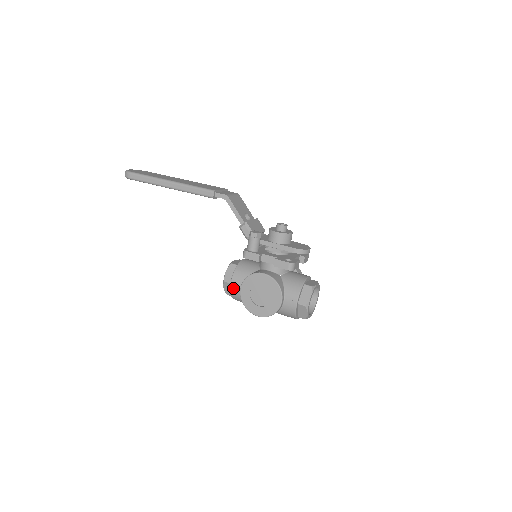
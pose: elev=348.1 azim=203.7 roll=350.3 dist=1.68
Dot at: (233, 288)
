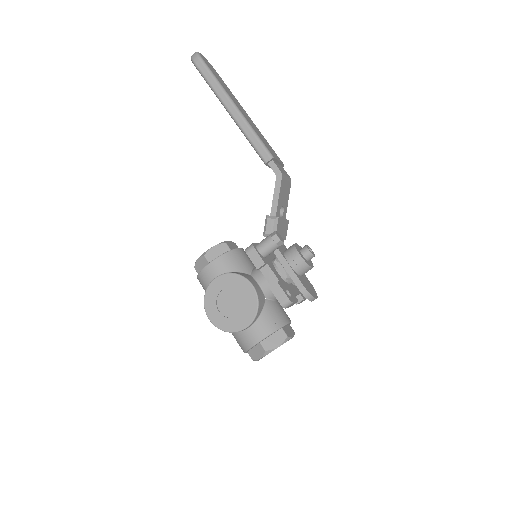
Dot at: (208, 270)
